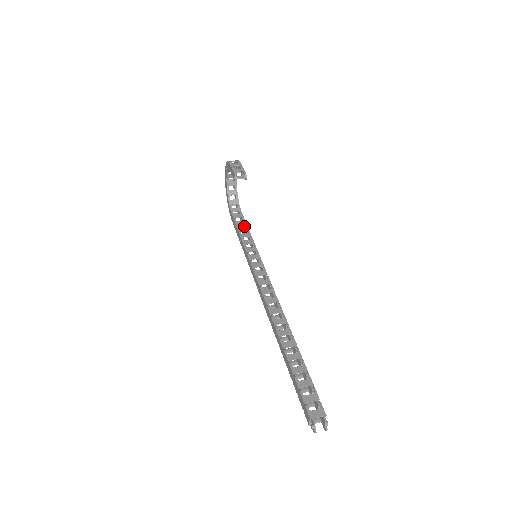
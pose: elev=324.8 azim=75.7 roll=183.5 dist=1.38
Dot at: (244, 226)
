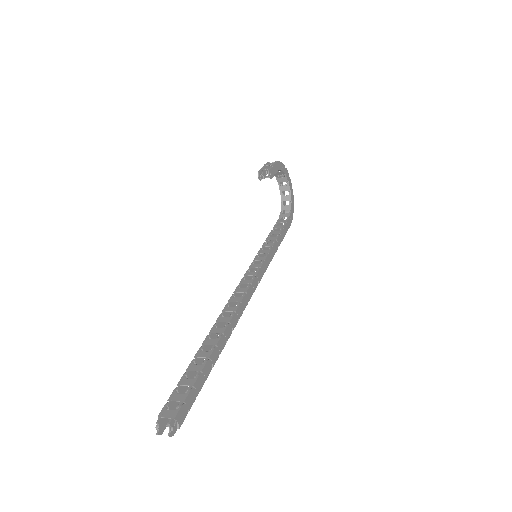
Dot at: occluded
